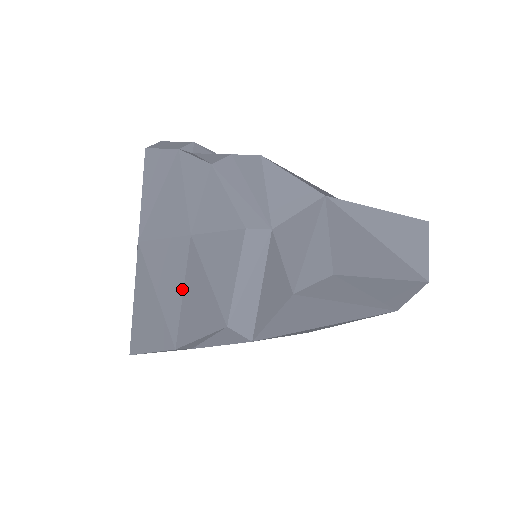
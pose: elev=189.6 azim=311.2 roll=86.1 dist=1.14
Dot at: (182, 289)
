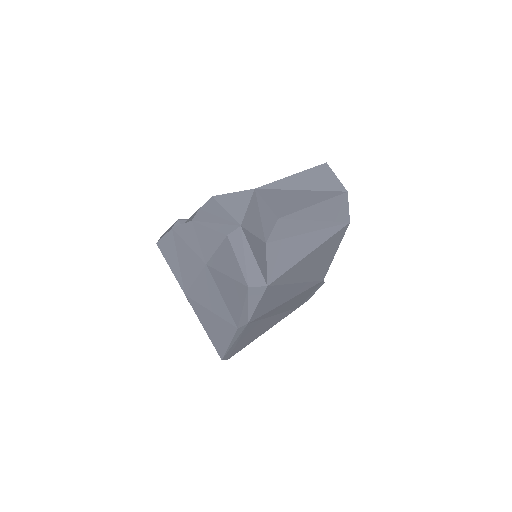
Dot at: (220, 295)
